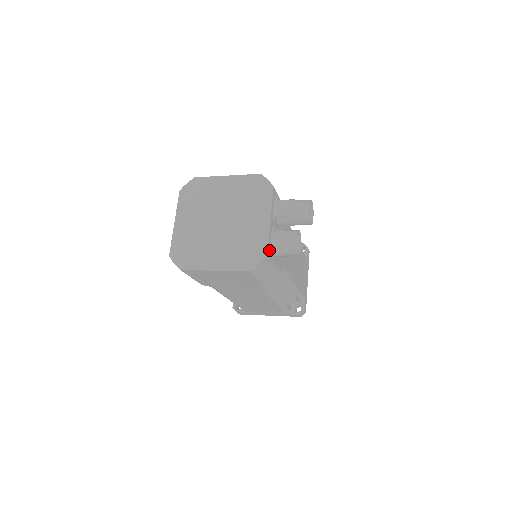
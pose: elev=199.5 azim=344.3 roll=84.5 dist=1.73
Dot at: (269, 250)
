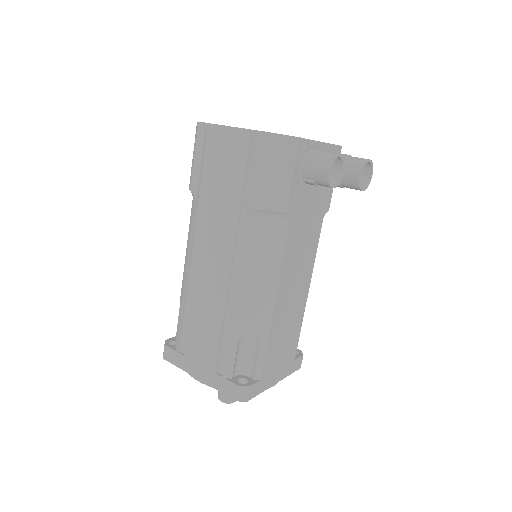
Dot at: (303, 145)
